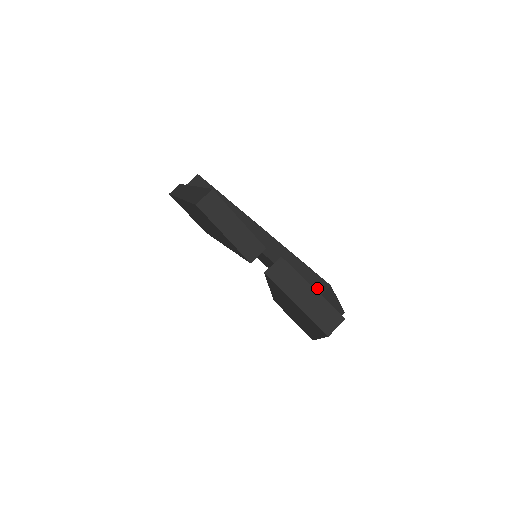
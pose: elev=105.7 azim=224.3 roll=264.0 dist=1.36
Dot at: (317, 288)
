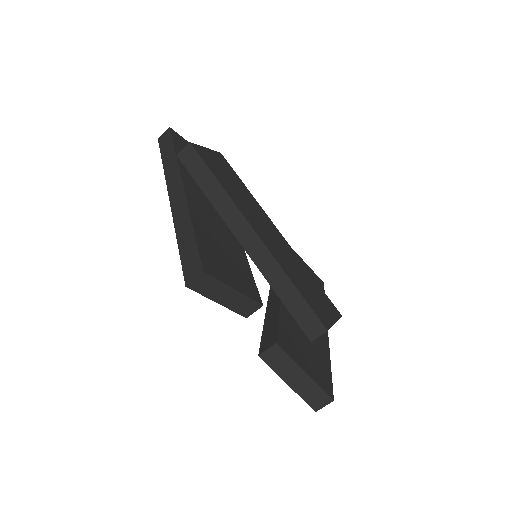
Dot at: (314, 330)
